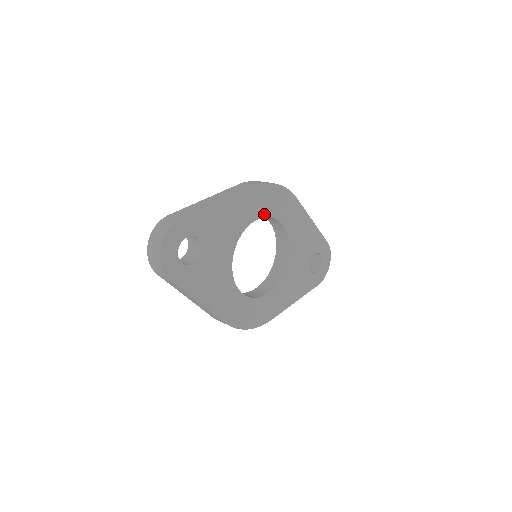
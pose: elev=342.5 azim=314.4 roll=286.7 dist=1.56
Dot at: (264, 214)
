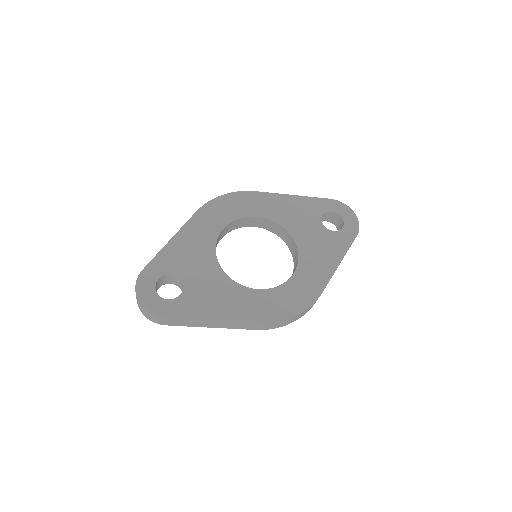
Dot at: (228, 221)
